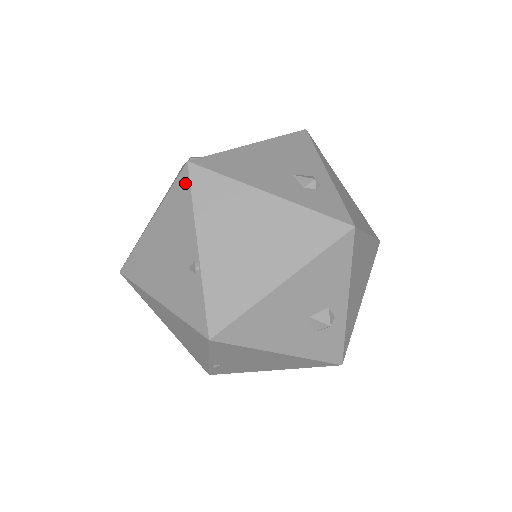
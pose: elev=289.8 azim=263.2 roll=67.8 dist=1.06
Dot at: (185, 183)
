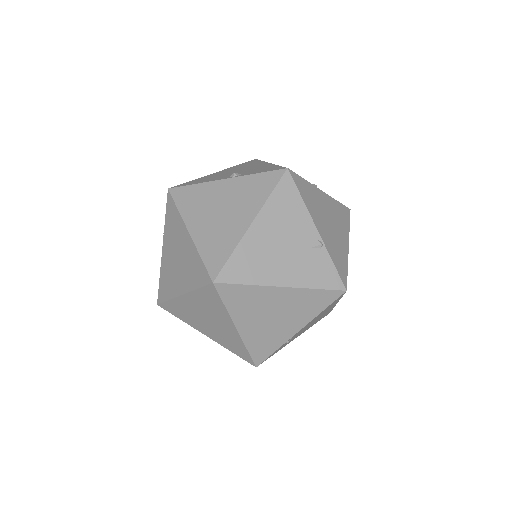
Dot at: (290, 184)
